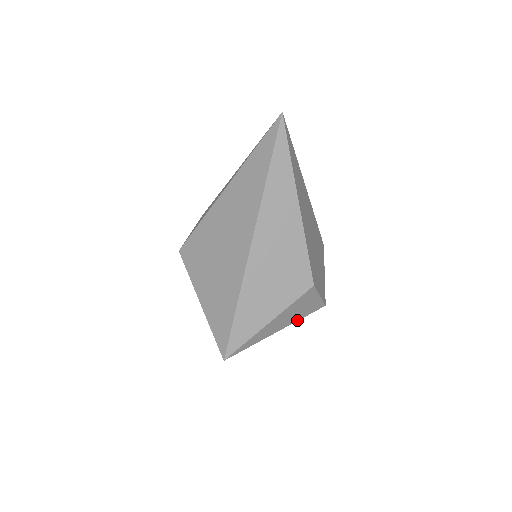
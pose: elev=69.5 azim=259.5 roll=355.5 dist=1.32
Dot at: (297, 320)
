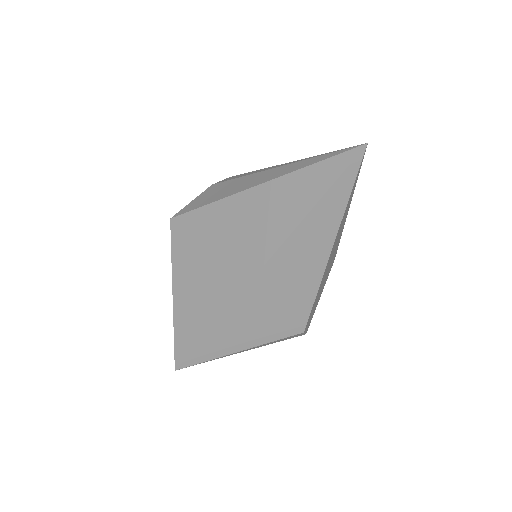
Dot at: occluded
